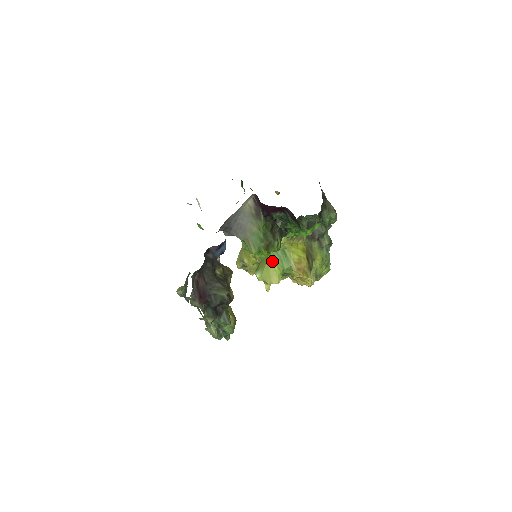
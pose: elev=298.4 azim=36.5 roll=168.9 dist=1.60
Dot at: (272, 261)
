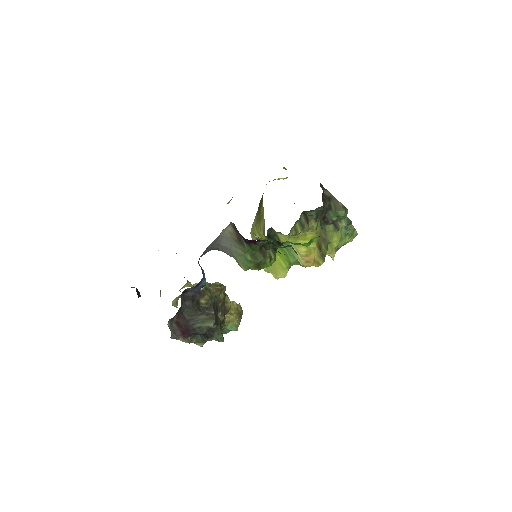
Dot at: (277, 255)
